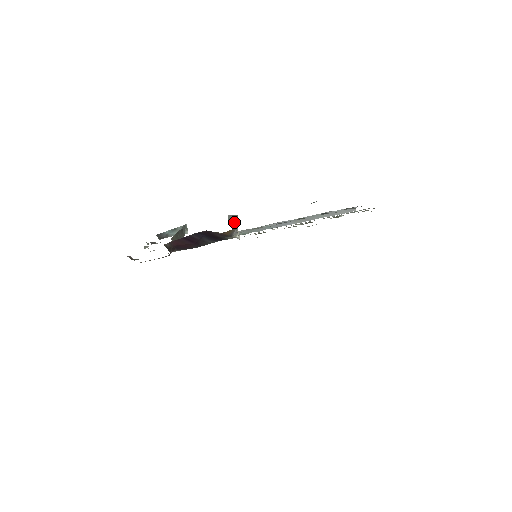
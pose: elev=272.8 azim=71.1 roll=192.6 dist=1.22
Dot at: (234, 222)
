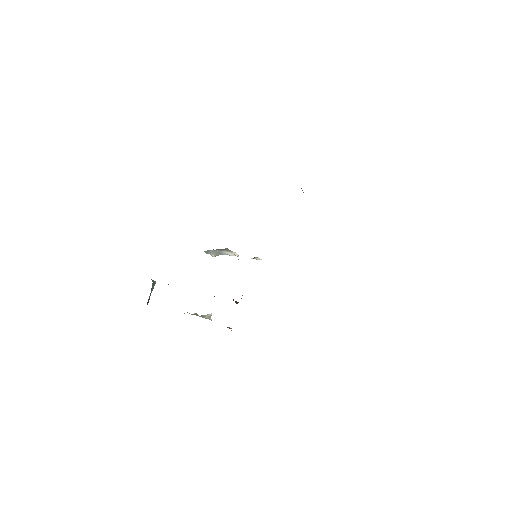
Dot at: (217, 252)
